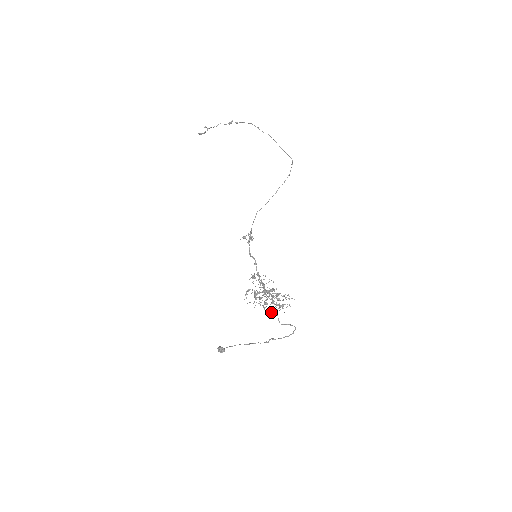
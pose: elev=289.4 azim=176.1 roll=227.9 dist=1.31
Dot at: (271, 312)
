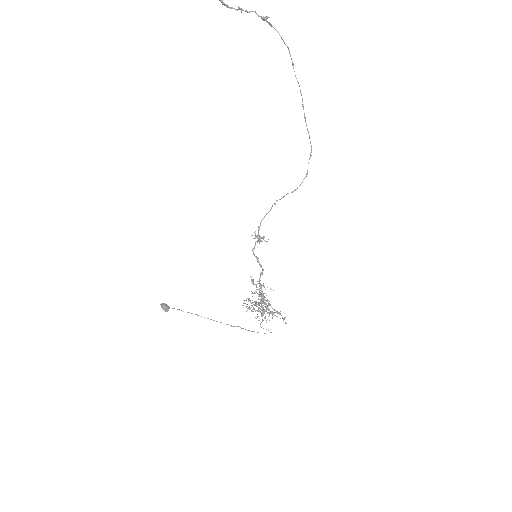
Dot at: (252, 311)
